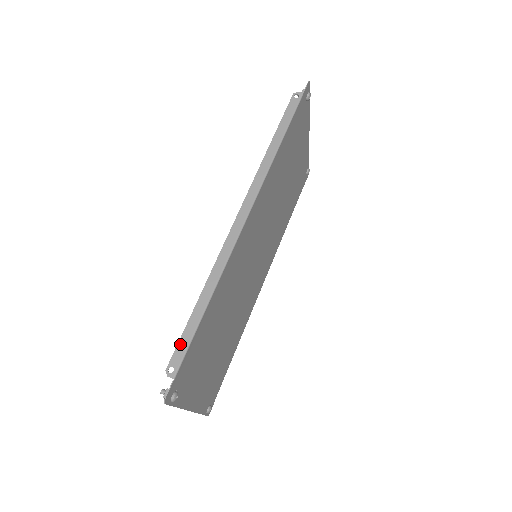
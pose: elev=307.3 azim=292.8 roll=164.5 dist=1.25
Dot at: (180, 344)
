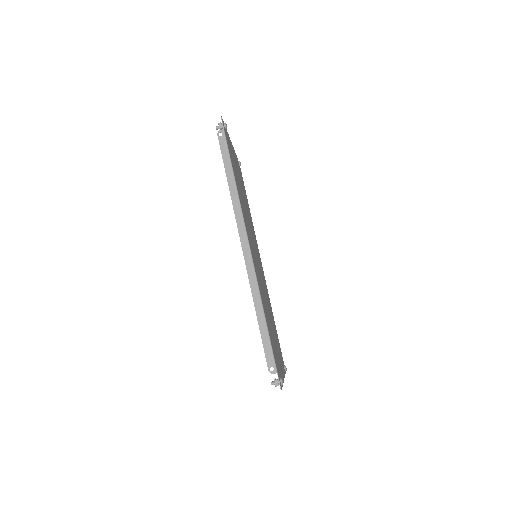
Dot at: (266, 351)
